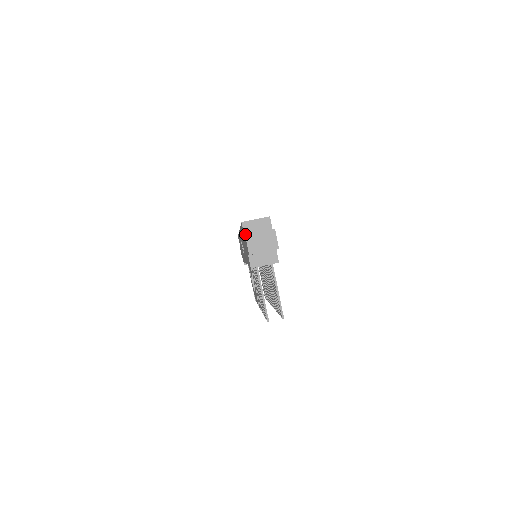
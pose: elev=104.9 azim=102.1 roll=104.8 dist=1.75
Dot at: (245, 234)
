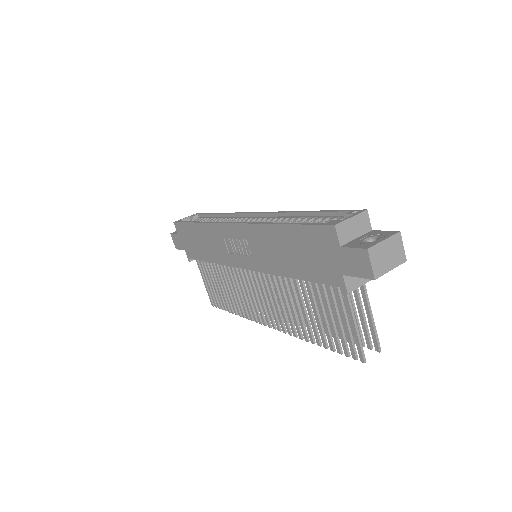
Dot at: (341, 243)
